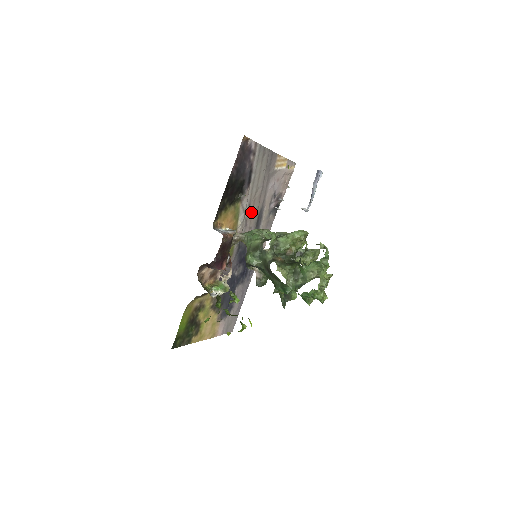
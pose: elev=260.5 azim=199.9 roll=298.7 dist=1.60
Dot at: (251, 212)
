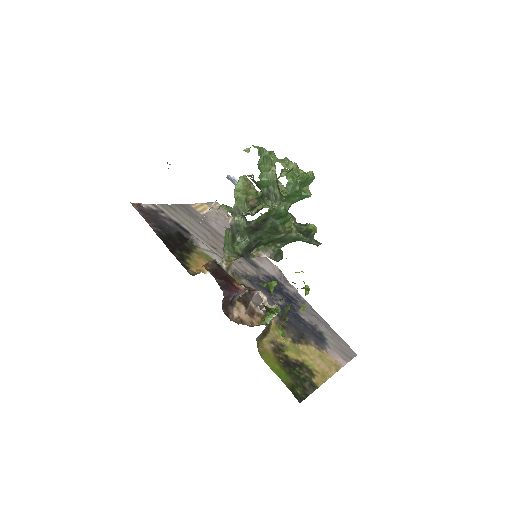
Dot at: occluded
